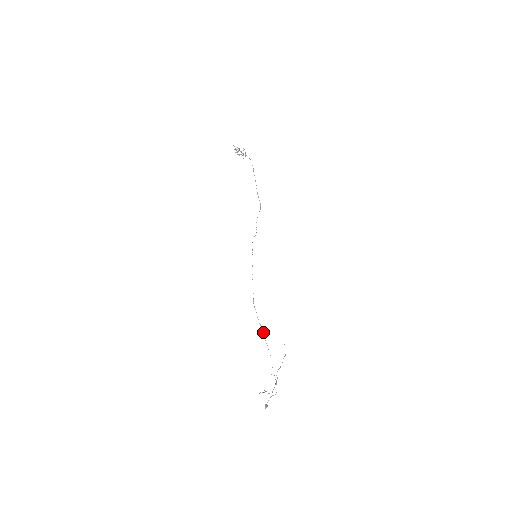
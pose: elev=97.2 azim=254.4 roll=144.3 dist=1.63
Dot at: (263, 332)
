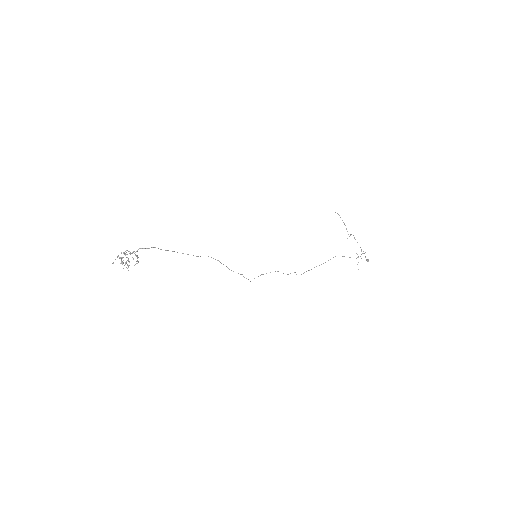
Dot at: occluded
